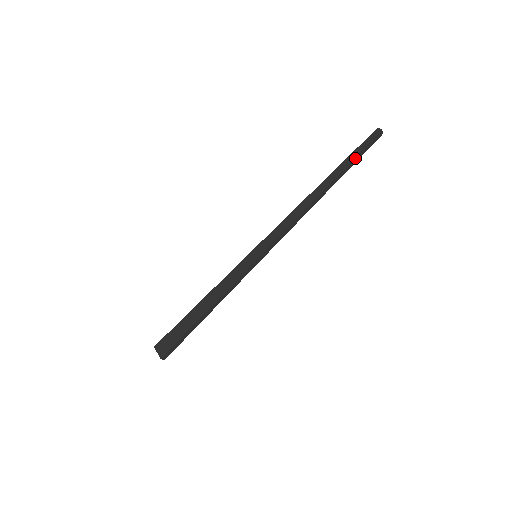
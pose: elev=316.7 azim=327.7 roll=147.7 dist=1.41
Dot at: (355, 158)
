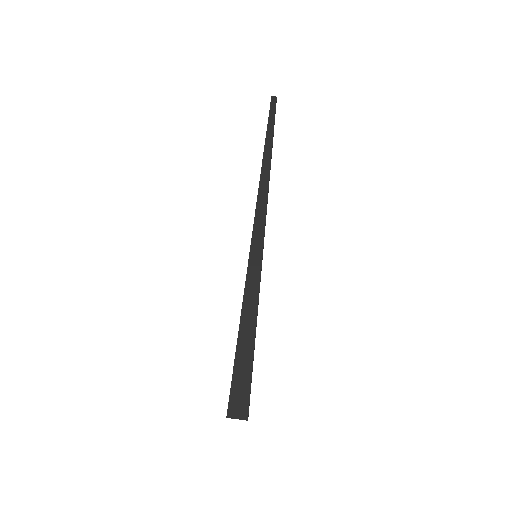
Dot at: occluded
